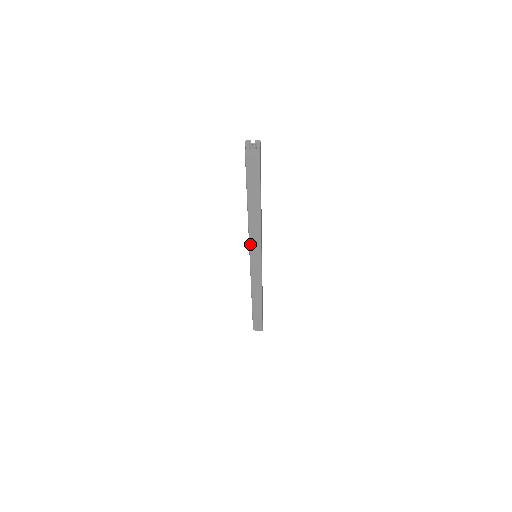
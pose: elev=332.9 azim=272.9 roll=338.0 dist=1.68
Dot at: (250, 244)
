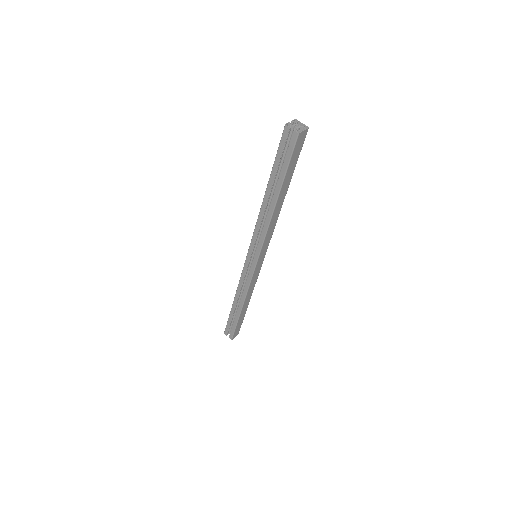
Dot at: (263, 244)
